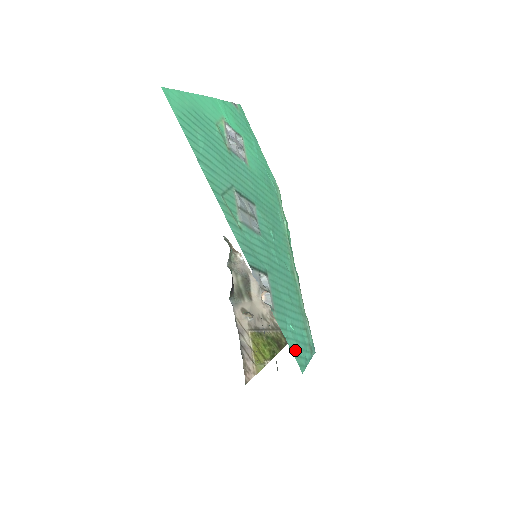
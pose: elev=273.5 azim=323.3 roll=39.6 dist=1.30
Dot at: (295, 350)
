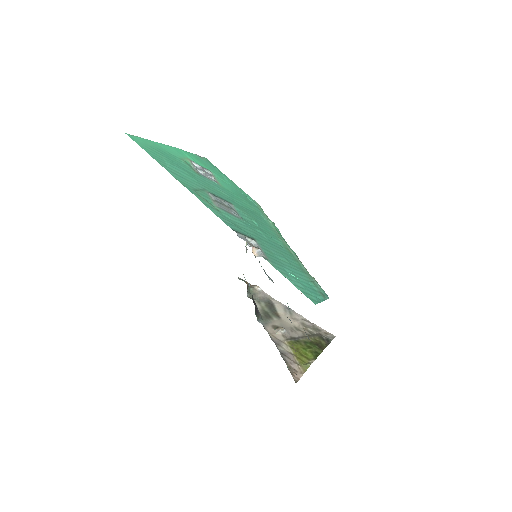
Dot at: (301, 289)
